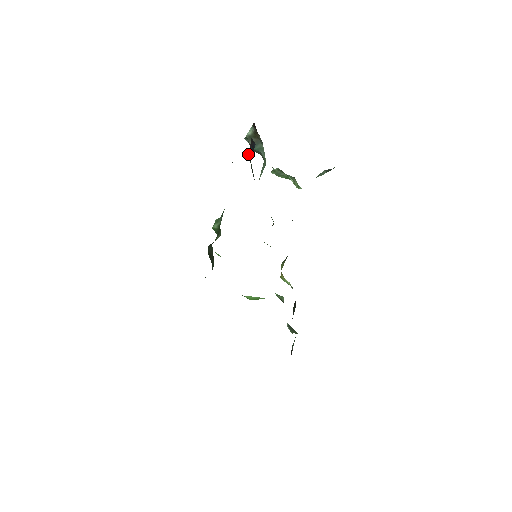
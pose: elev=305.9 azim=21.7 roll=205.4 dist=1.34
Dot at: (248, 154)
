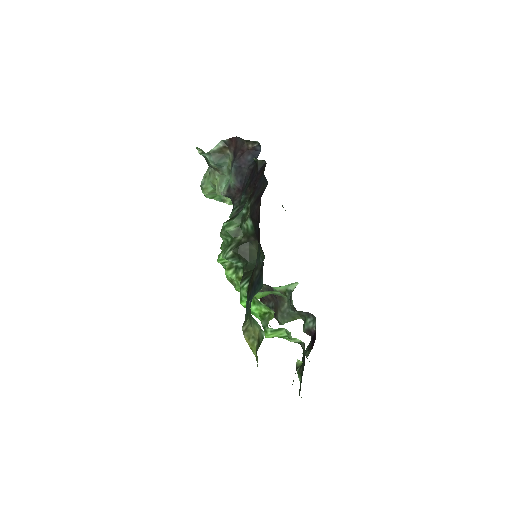
Dot at: (237, 163)
